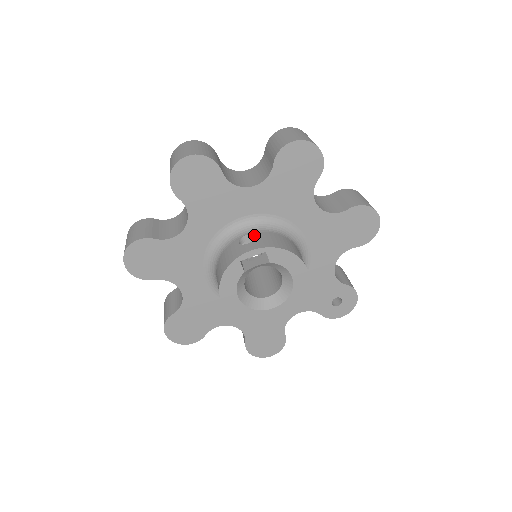
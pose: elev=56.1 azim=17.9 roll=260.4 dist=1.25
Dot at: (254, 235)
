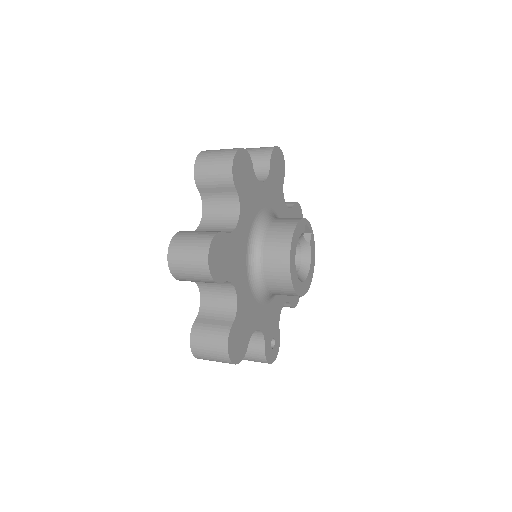
Dot at: occluded
